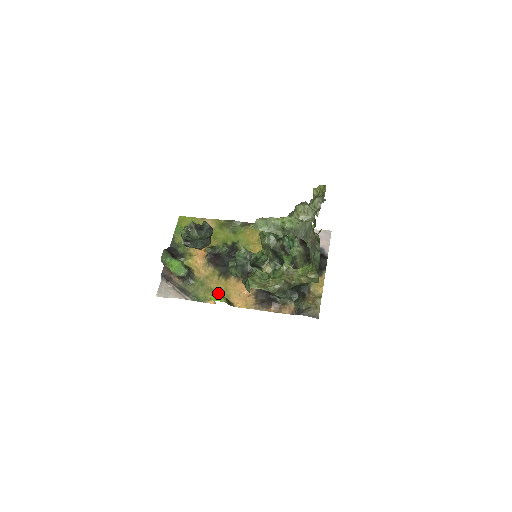
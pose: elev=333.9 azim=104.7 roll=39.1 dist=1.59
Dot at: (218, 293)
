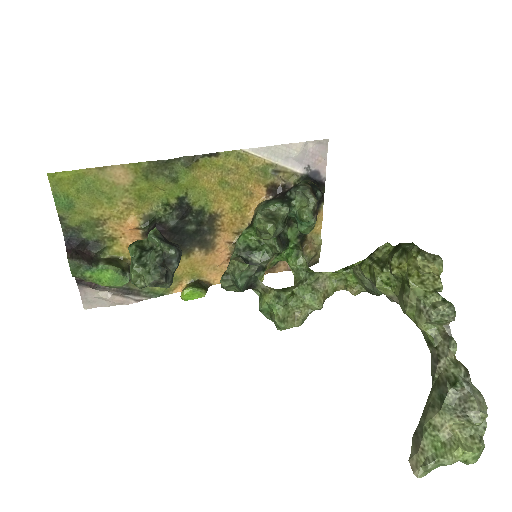
Dot at: (183, 277)
